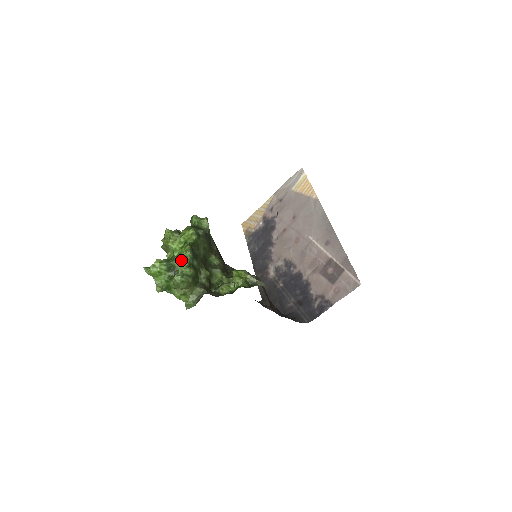
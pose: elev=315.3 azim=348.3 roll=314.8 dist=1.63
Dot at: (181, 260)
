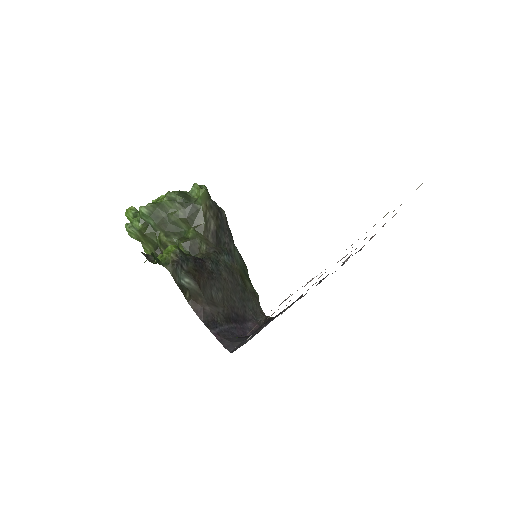
Dot at: occluded
